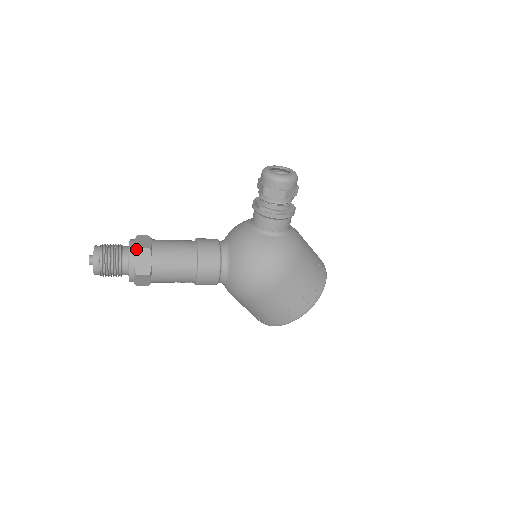
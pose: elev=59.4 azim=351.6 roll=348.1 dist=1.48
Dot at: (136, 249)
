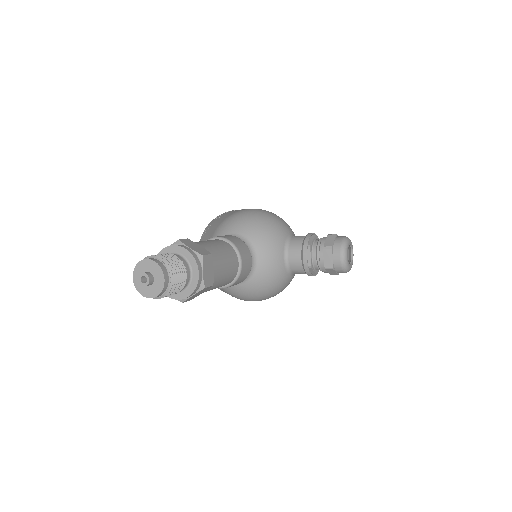
Dot at: (204, 288)
